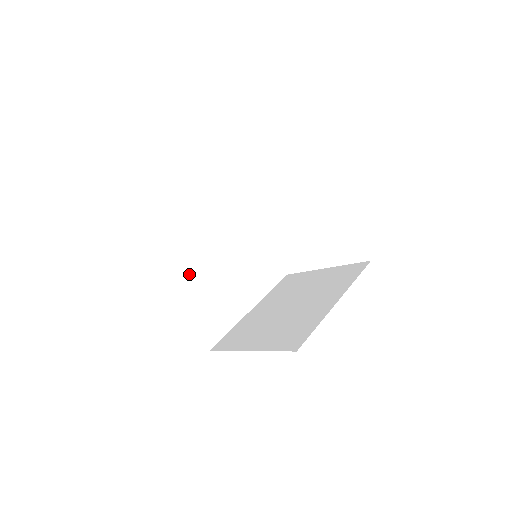
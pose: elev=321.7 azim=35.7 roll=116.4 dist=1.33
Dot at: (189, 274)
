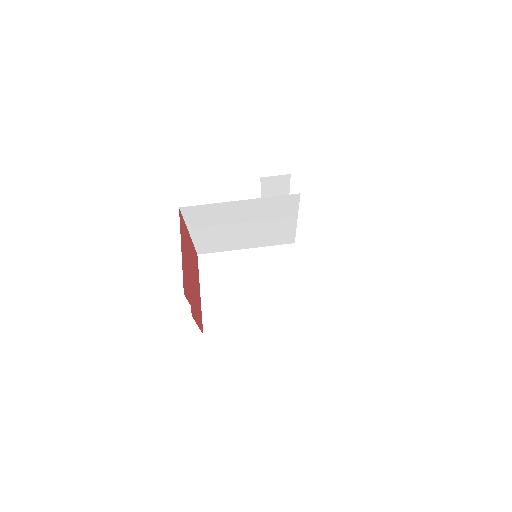
Dot at: (209, 229)
